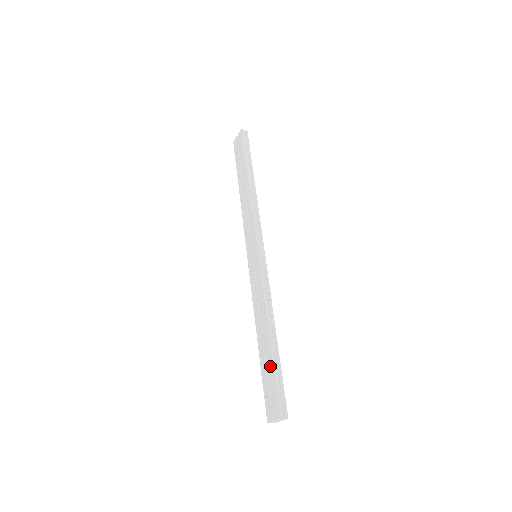
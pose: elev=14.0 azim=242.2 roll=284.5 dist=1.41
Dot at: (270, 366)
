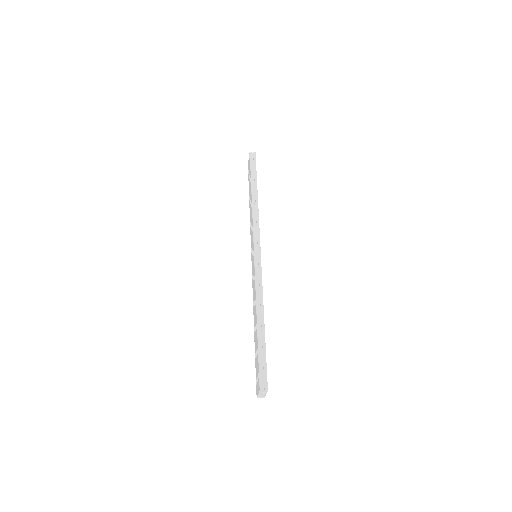
Dot at: (257, 347)
